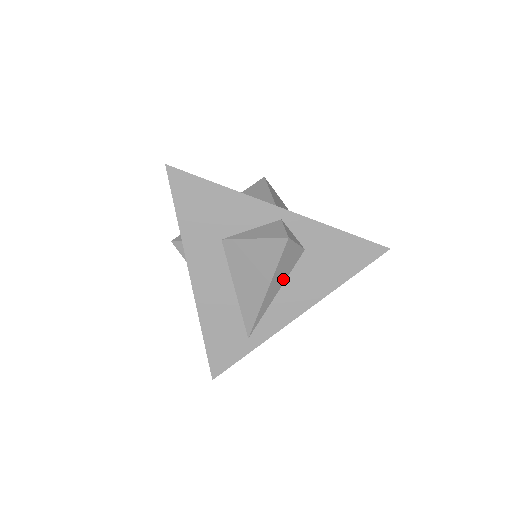
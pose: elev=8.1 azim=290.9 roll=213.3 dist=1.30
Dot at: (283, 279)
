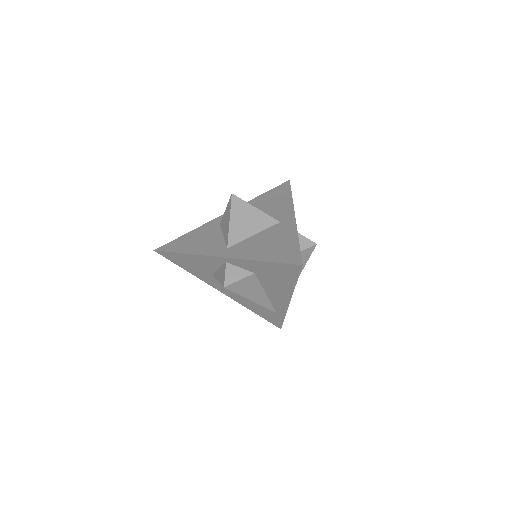
Dot at: (259, 289)
